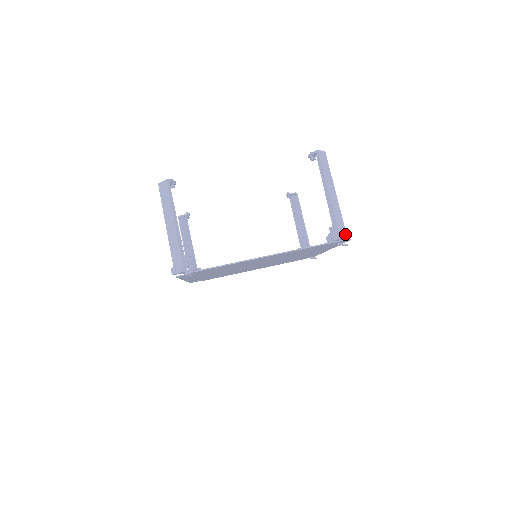
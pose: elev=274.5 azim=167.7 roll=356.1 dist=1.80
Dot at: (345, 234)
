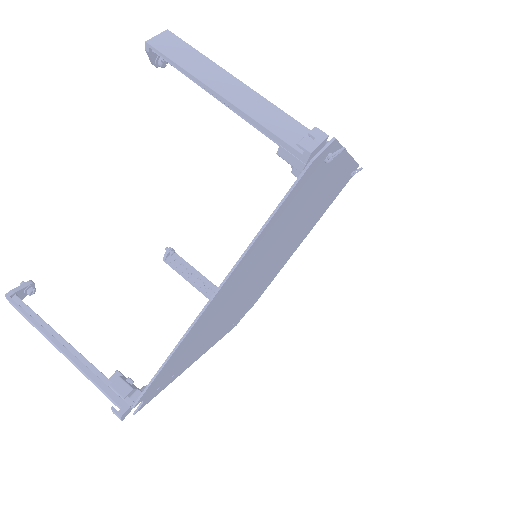
Dot at: (310, 142)
